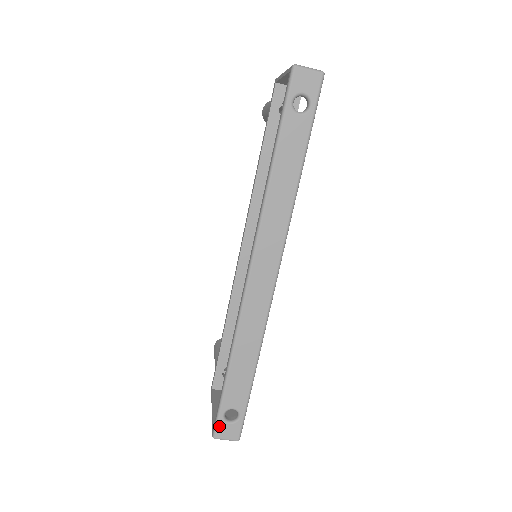
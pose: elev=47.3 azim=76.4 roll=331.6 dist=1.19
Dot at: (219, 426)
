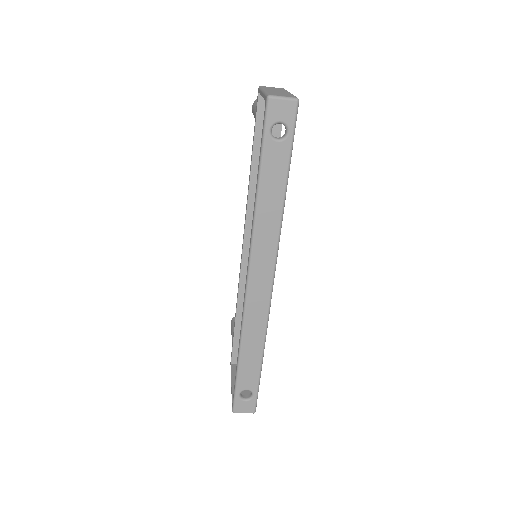
Dot at: (236, 403)
